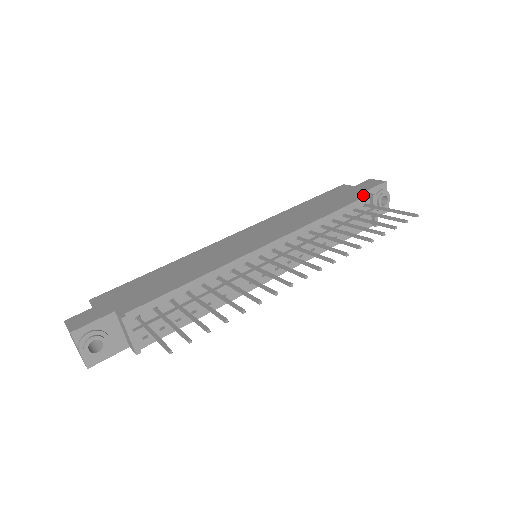
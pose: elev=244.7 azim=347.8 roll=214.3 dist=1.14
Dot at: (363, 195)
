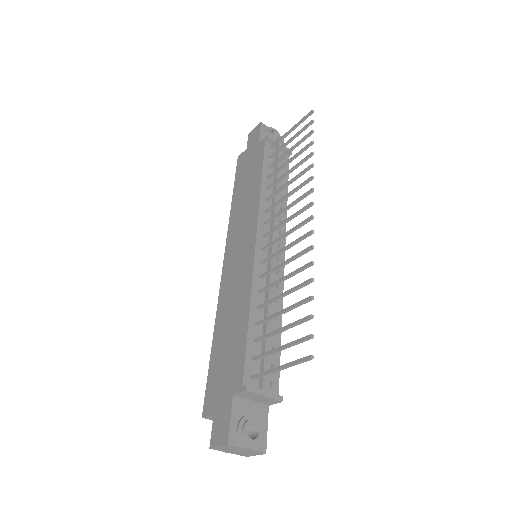
Dot at: (262, 144)
